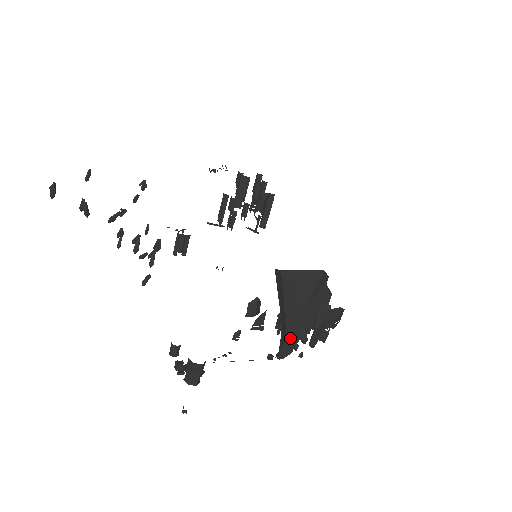
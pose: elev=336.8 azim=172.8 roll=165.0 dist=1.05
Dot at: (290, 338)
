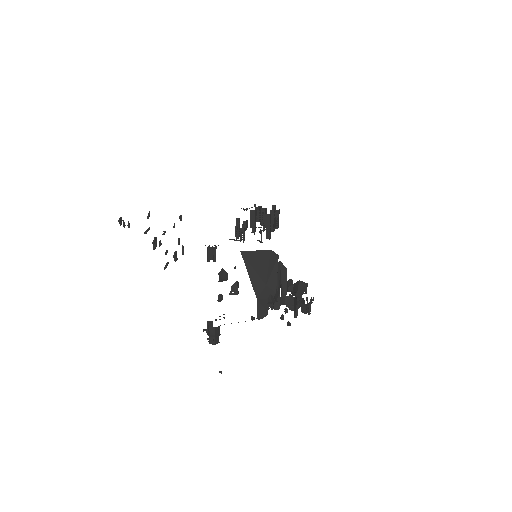
Dot at: (261, 302)
